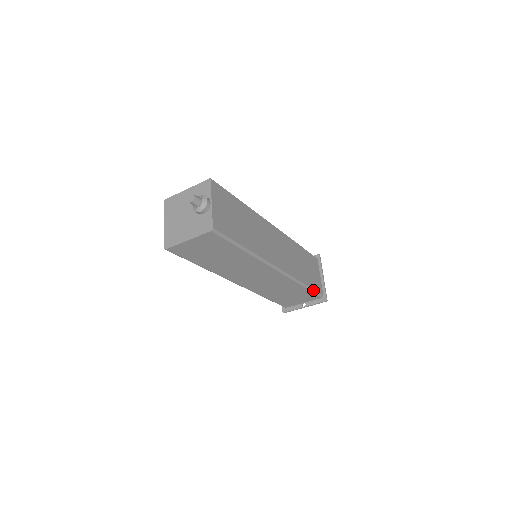
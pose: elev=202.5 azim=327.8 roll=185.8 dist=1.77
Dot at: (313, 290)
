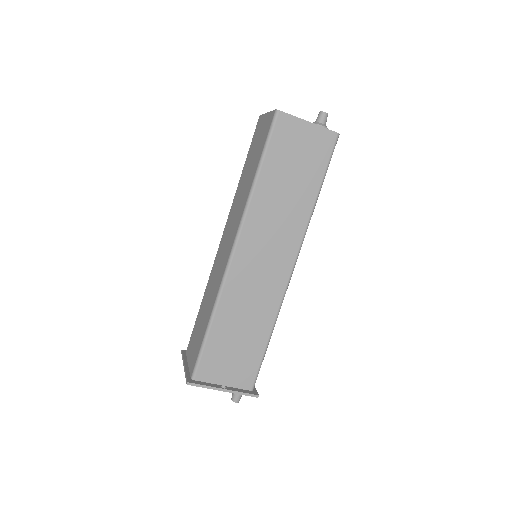
Dot at: occluded
